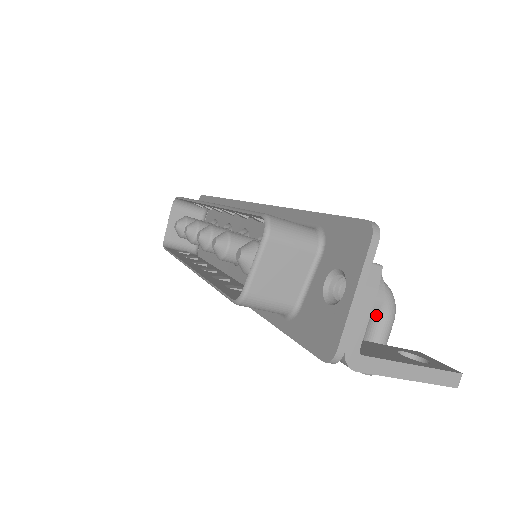
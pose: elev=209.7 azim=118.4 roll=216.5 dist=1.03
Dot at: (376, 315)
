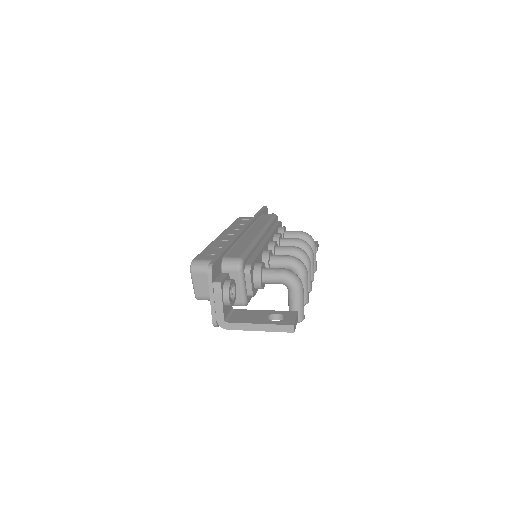
Dot at: (288, 290)
